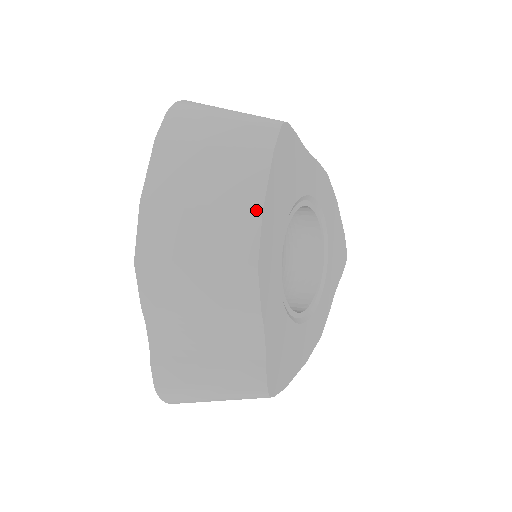
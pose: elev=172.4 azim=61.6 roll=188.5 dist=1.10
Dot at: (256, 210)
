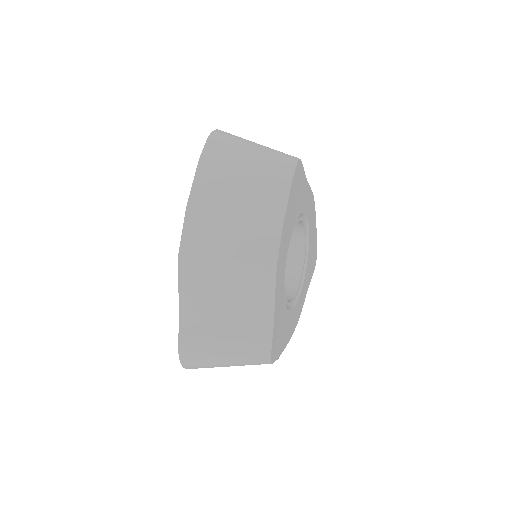
Dot at: (278, 223)
